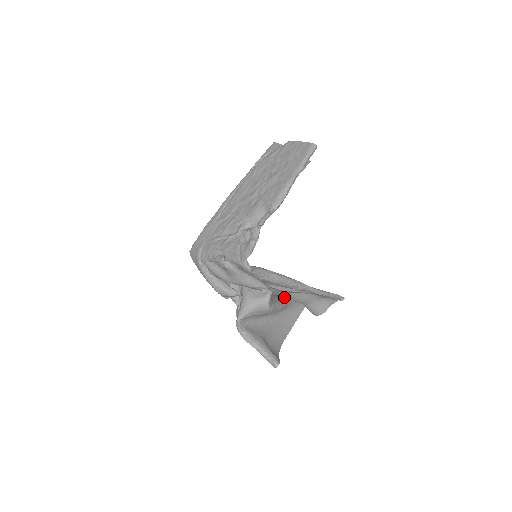
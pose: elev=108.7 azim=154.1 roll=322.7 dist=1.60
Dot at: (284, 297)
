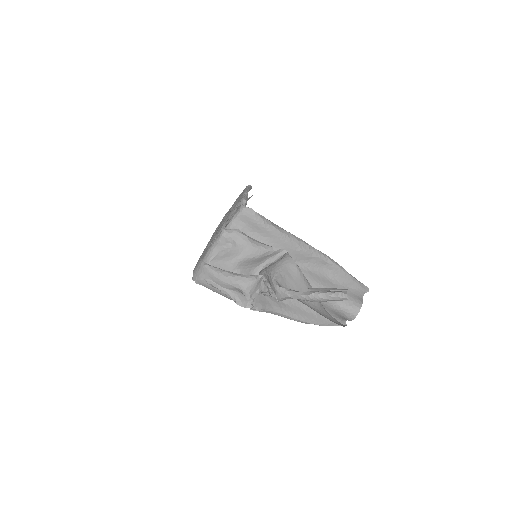
Dot at: occluded
